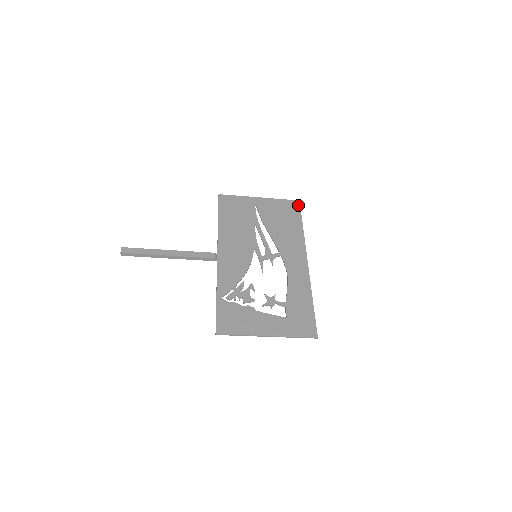
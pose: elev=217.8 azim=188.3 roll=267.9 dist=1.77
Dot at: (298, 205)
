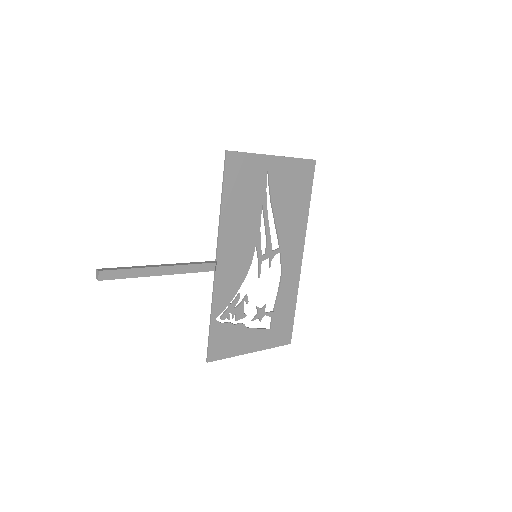
Dot at: (313, 169)
